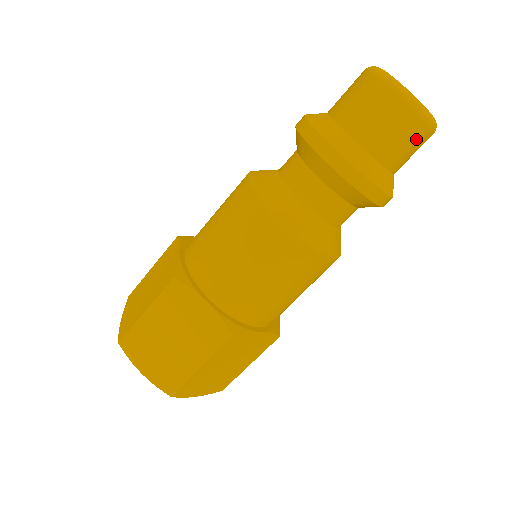
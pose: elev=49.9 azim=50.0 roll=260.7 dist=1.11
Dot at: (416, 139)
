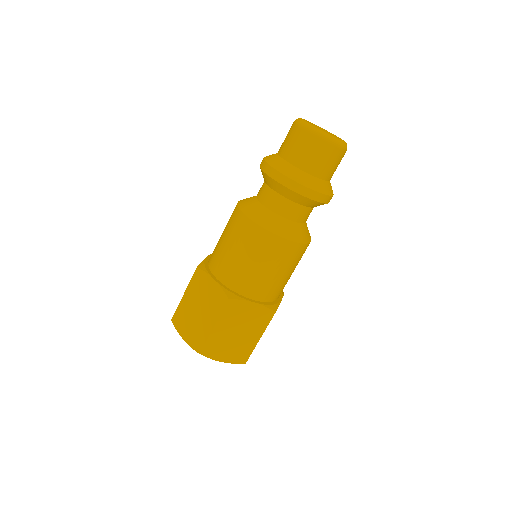
Dot at: (324, 152)
